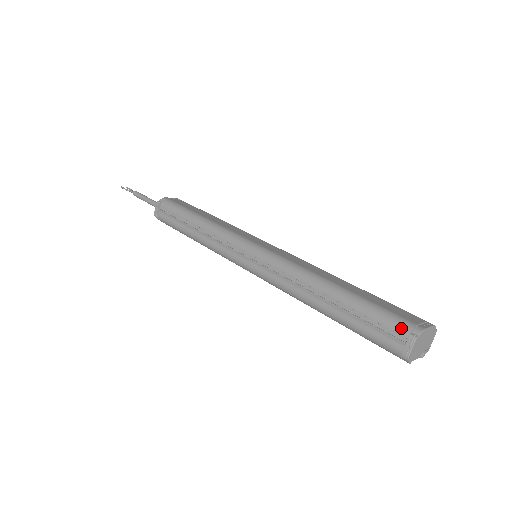
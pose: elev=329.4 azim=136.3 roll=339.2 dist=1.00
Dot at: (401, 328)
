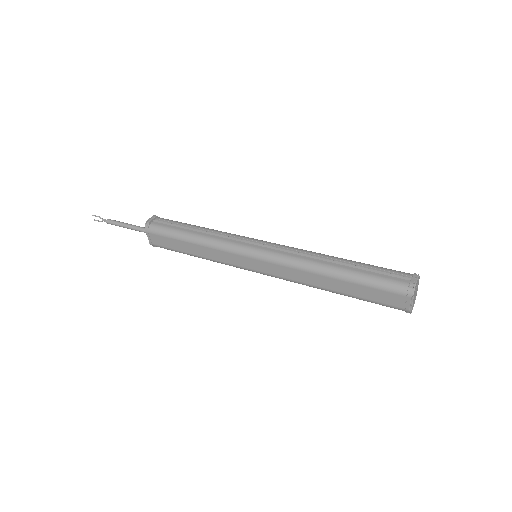
Dot at: occluded
